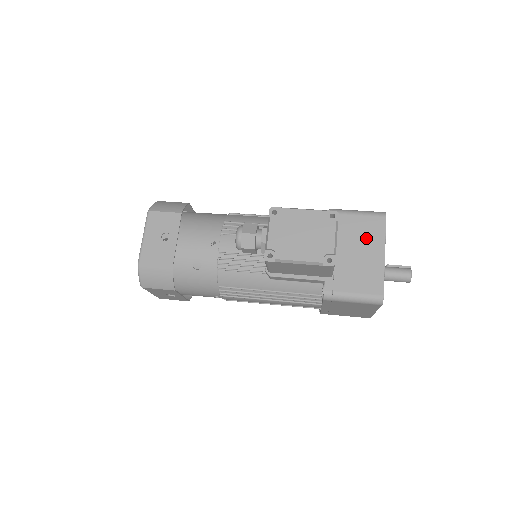
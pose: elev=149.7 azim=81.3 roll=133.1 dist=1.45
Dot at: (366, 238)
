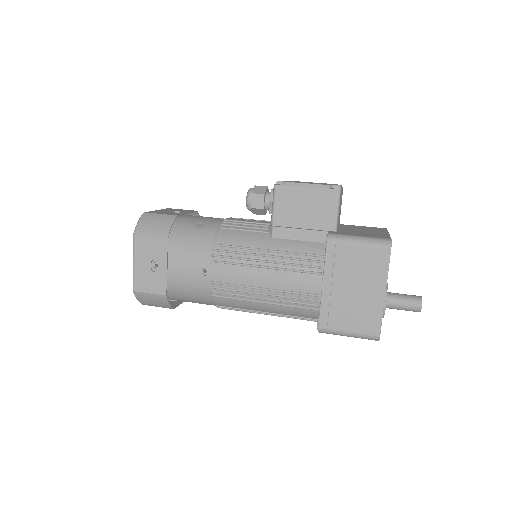
Dot at: (369, 229)
